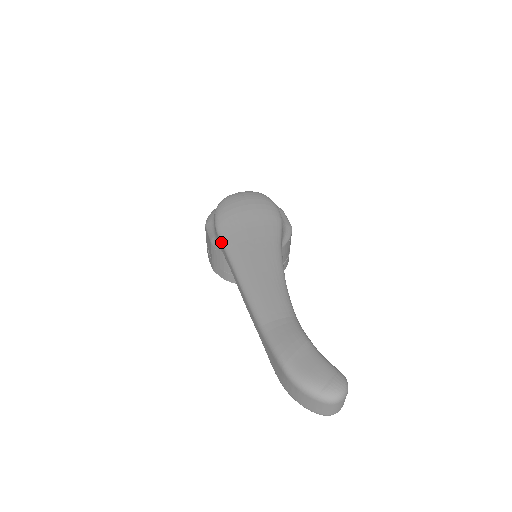
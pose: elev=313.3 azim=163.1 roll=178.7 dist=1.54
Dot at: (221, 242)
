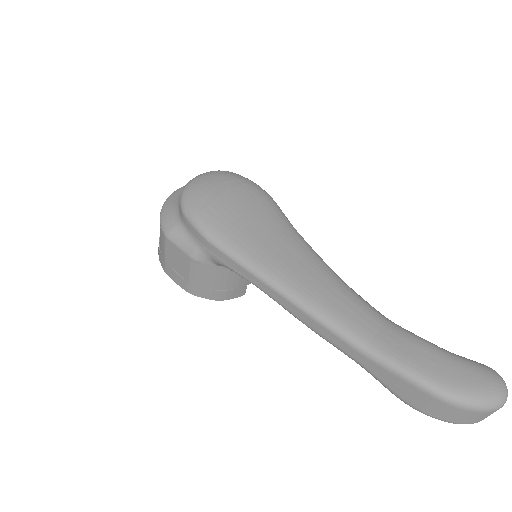
Dot at: (225, 254)
